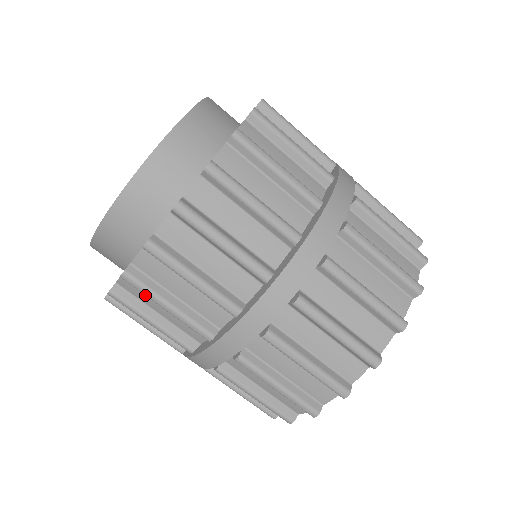
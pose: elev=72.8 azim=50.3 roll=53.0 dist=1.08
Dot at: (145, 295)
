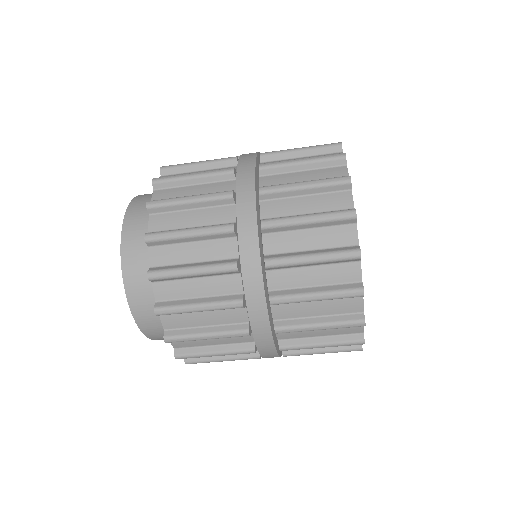
Dot at: (179, 313)
